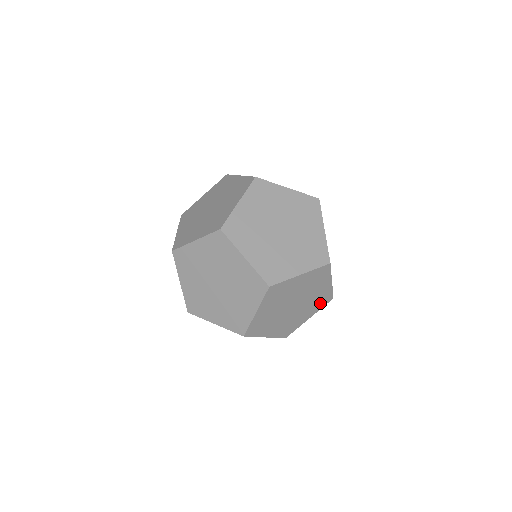
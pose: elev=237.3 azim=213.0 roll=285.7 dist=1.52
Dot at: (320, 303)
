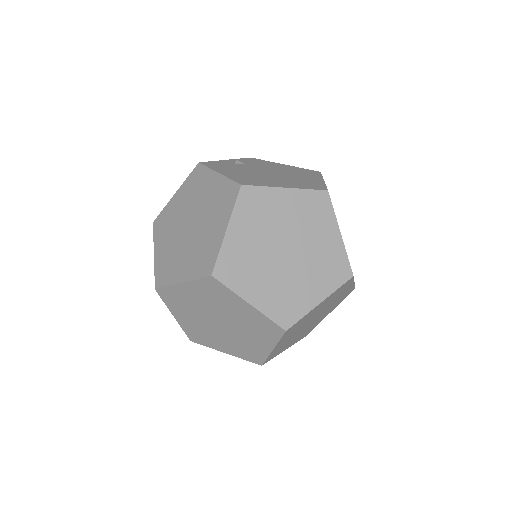
Dot at: (341, 299)
